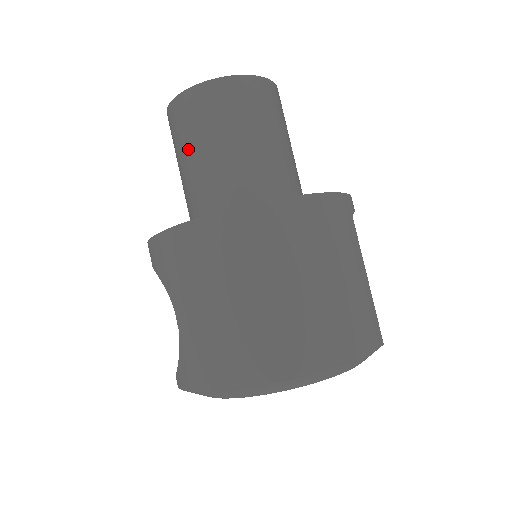
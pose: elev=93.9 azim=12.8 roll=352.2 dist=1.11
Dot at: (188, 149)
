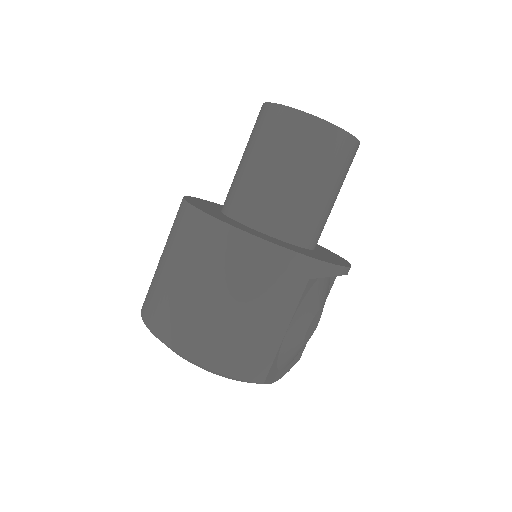
Dot at: (246, 149)
